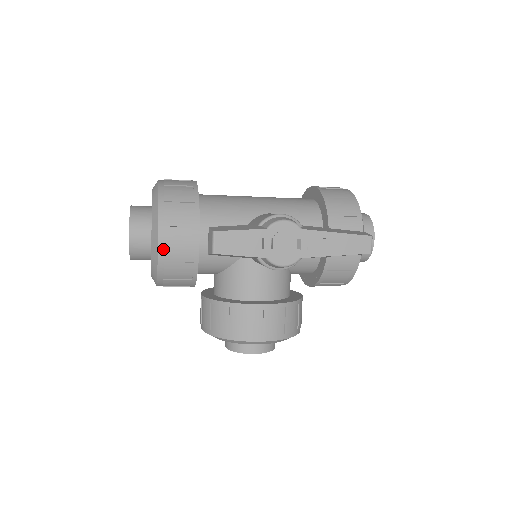
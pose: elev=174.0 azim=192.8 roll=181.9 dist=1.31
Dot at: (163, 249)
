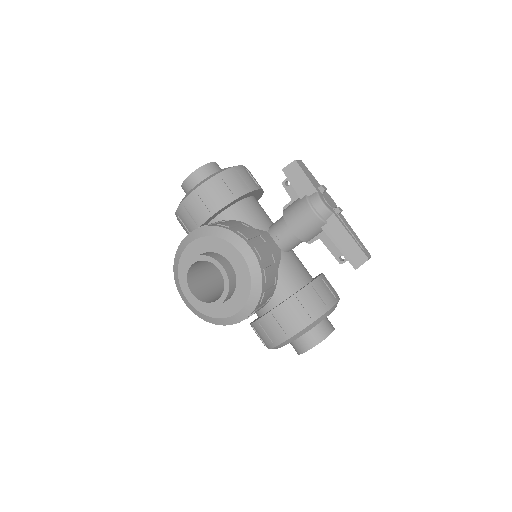
Dot at: (237, 169)
